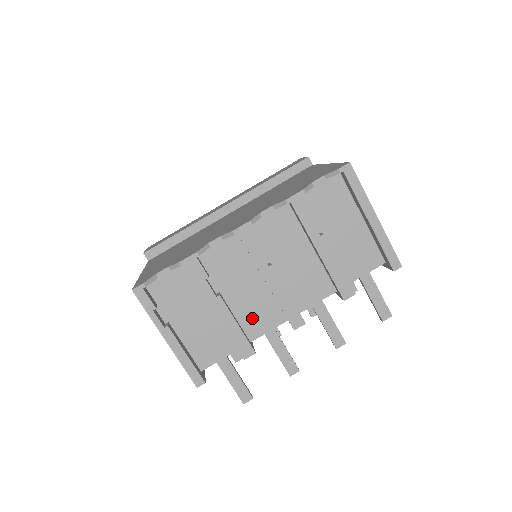
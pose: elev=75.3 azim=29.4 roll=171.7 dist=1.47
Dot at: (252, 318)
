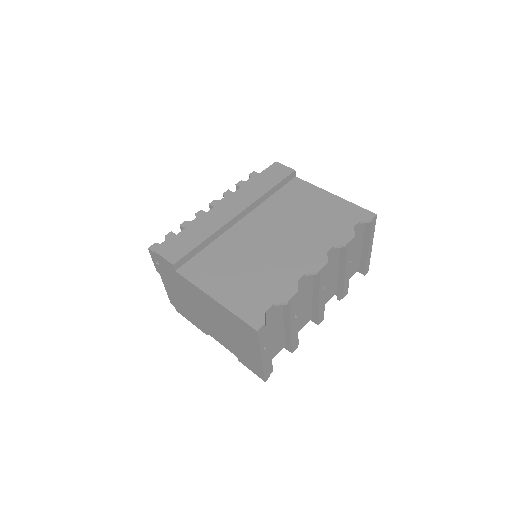
Dot at: (298, 323)
